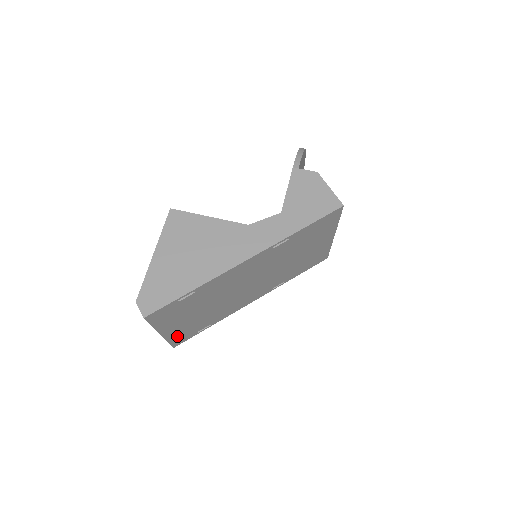
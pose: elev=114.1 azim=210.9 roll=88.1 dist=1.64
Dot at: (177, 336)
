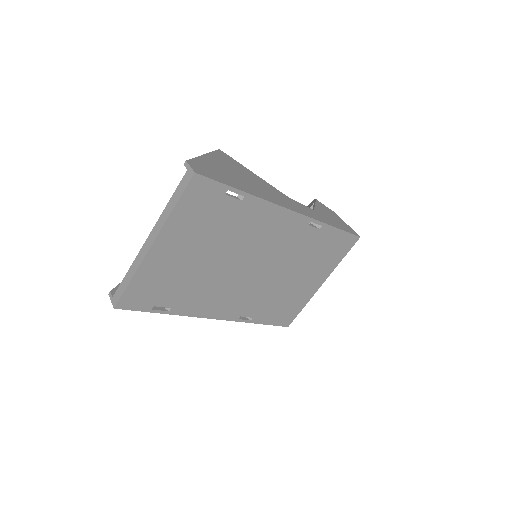
Dot at: (145, 280)
